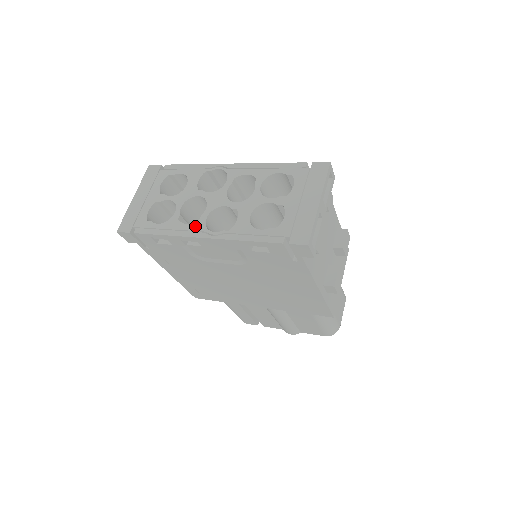
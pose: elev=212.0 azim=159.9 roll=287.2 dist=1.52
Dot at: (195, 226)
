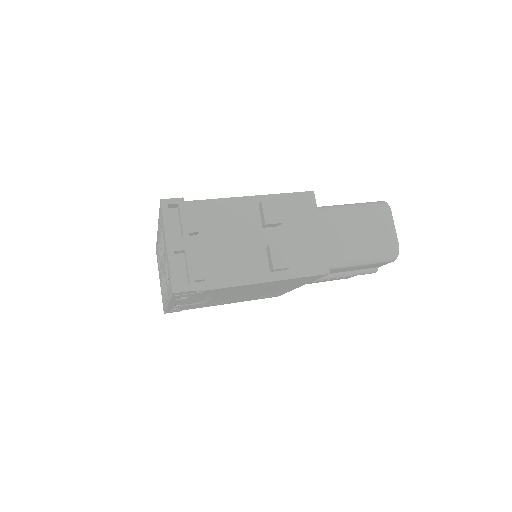
Dot at: (165, 296)
